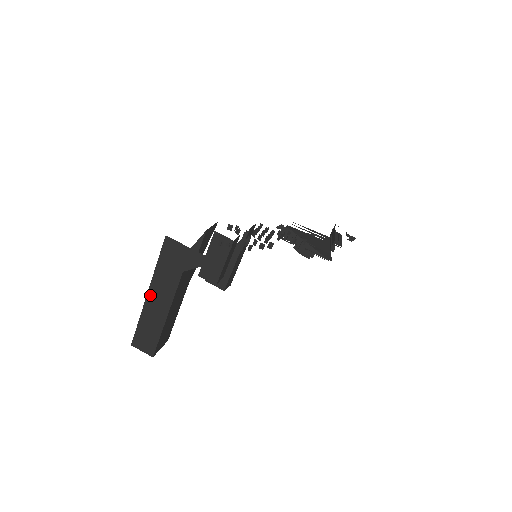
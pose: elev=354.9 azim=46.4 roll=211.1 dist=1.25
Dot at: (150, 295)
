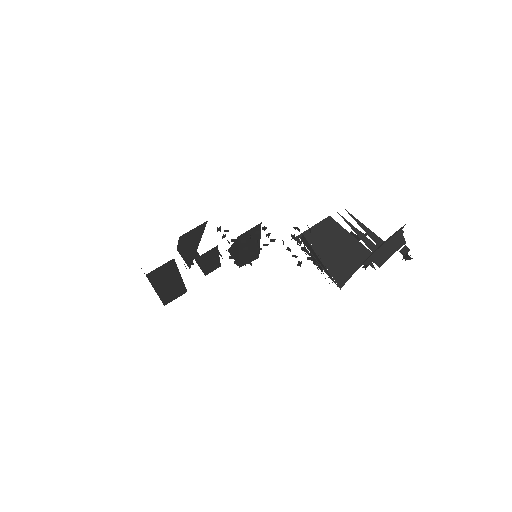
Dot at: occluded
